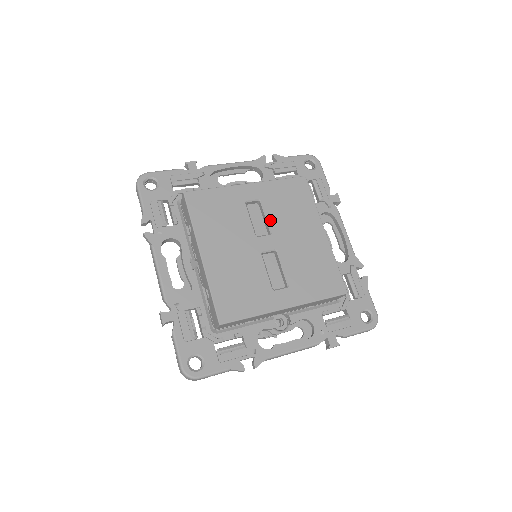
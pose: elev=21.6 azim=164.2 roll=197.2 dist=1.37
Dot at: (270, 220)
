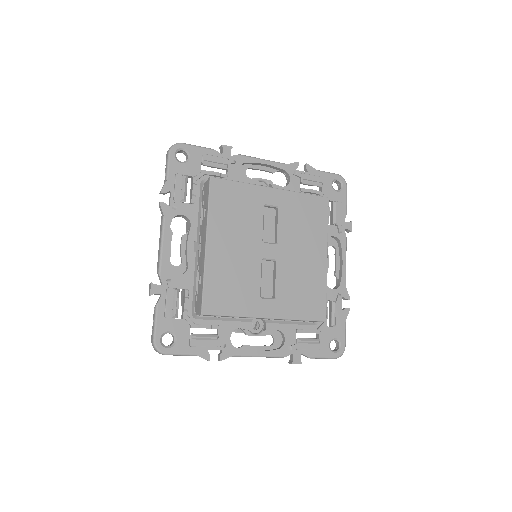
Dot at: (281, 230)
